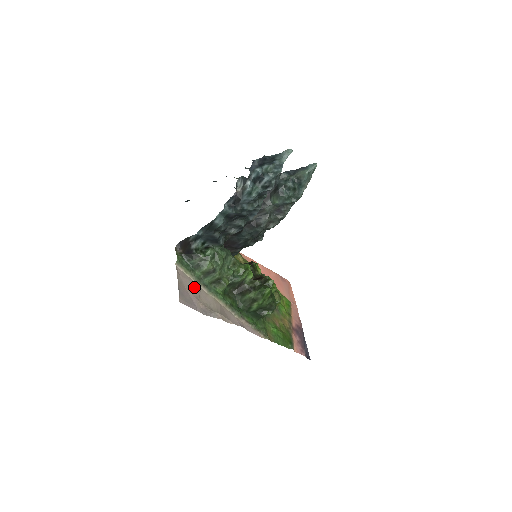
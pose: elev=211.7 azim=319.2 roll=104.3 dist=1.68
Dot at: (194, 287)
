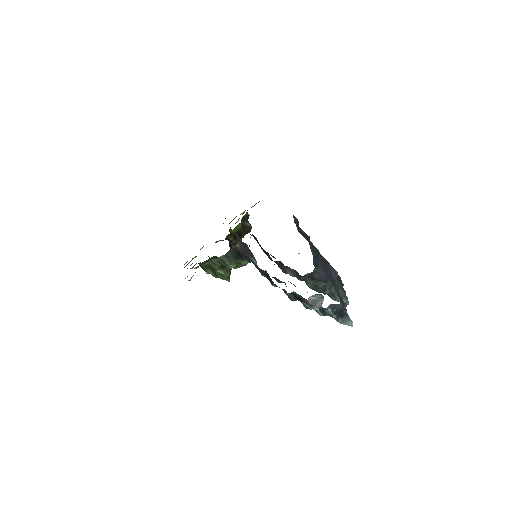
Dot at: occluded
